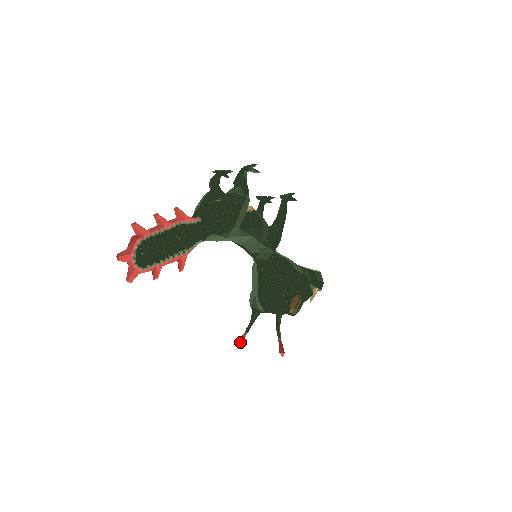
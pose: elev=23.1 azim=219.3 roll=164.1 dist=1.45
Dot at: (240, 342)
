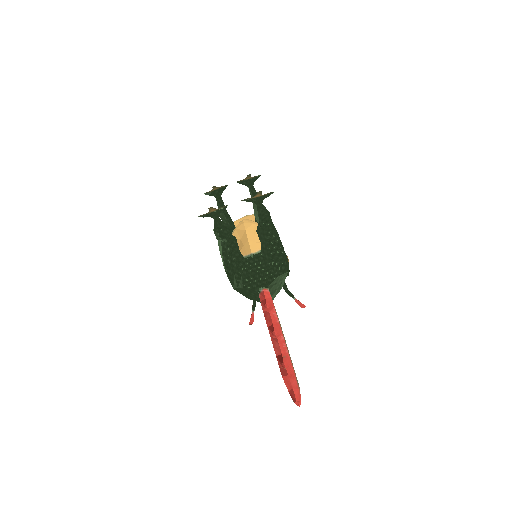
Dot at: (253, 321)
